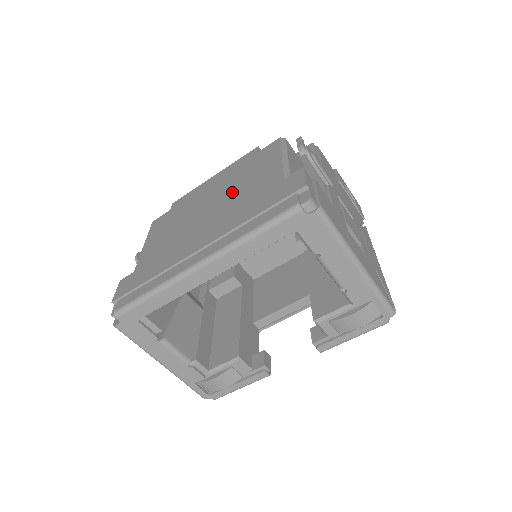
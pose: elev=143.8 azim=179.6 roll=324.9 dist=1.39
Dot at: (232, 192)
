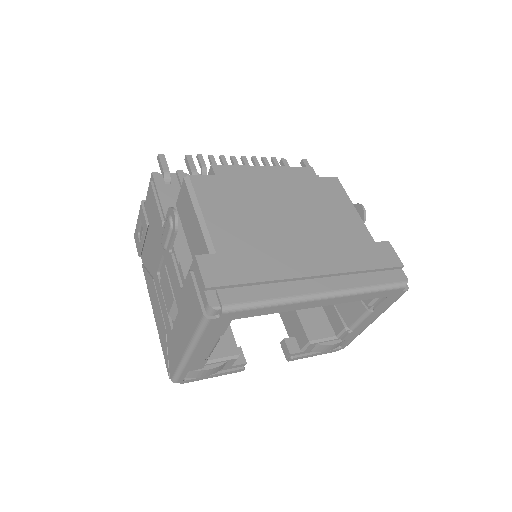
Dot at: (315, 216)
